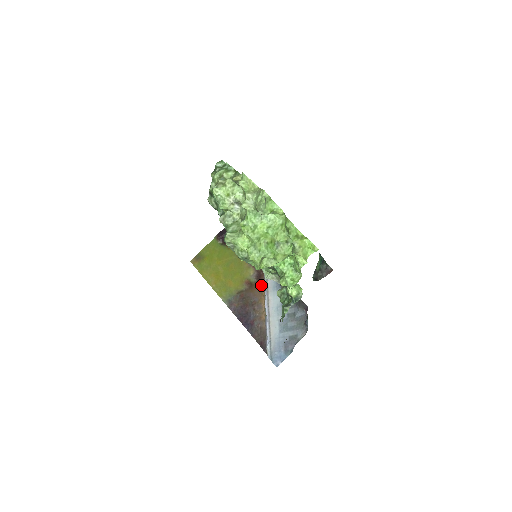
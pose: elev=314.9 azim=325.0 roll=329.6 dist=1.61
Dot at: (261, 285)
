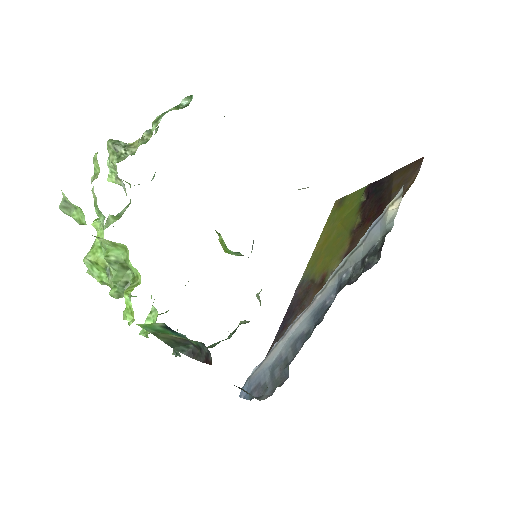
Dot at: occluded
